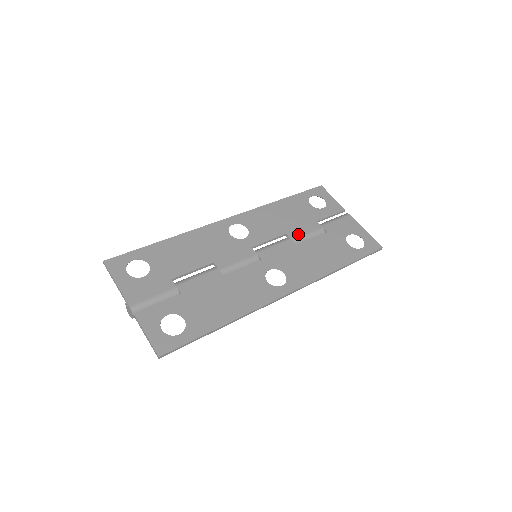
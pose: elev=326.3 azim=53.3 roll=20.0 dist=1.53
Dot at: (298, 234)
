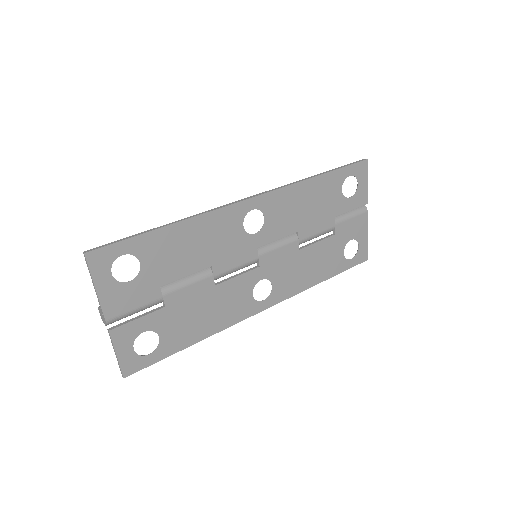
Dot at: (309, 234)
